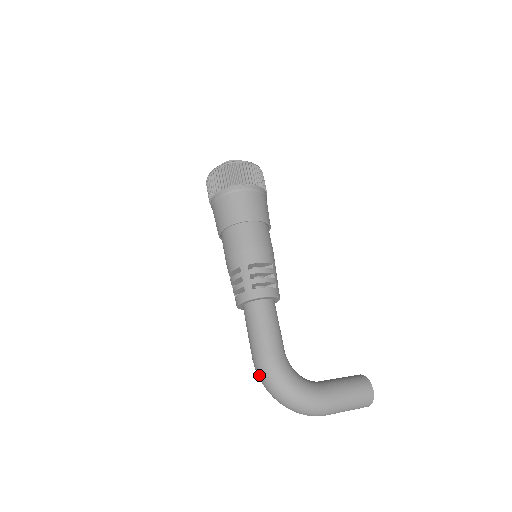
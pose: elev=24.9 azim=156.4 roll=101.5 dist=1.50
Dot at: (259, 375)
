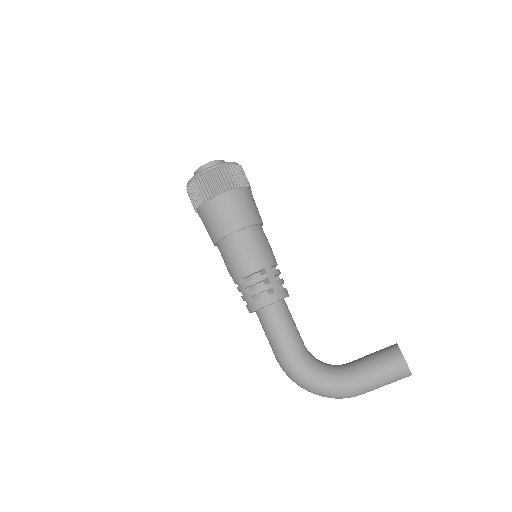
Dot at: occluded
